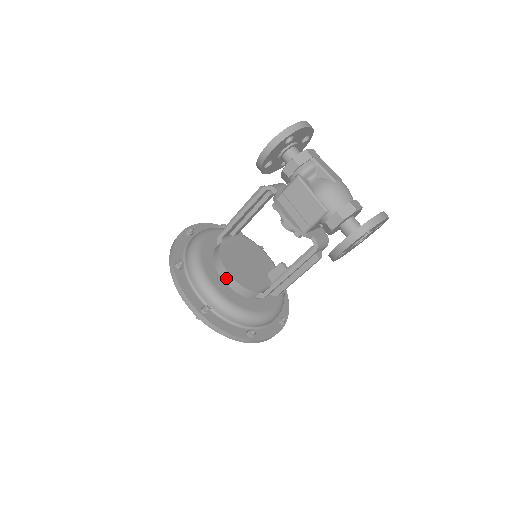
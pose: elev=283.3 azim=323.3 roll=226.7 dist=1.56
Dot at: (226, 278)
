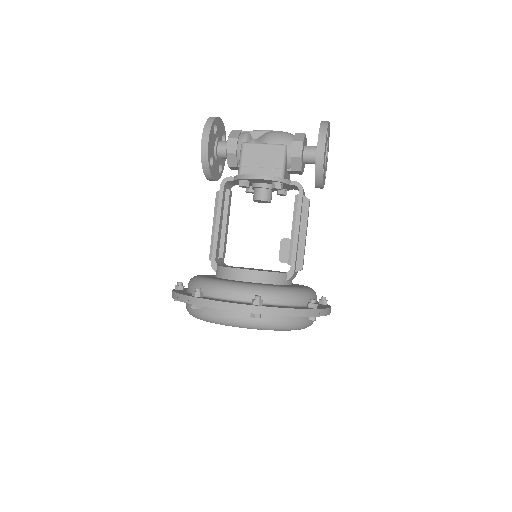
Dot at: (249, 276)
